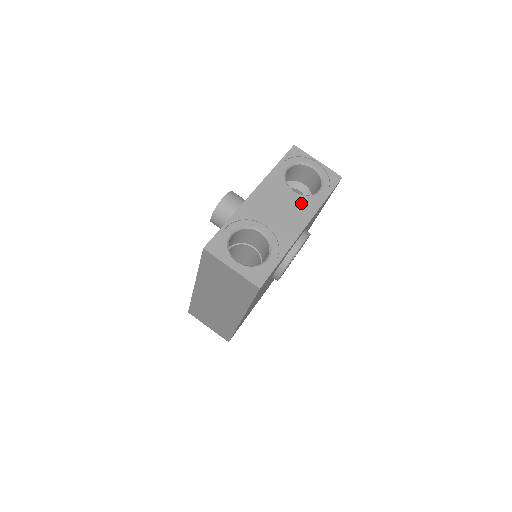
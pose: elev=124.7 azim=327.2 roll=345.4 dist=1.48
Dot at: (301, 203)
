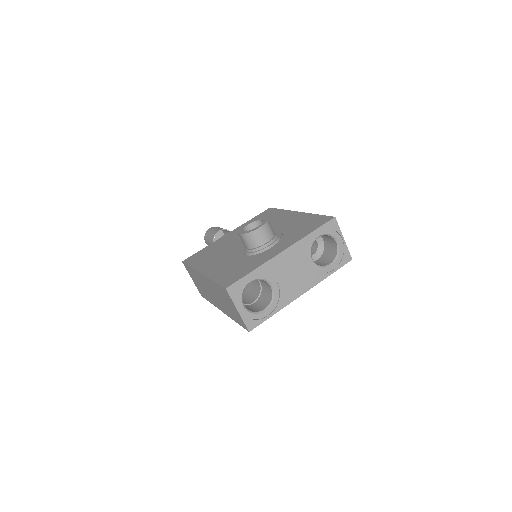
Dot at: (312, 272)
